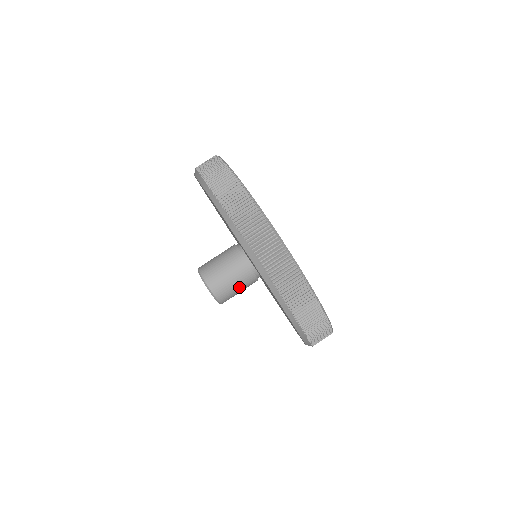
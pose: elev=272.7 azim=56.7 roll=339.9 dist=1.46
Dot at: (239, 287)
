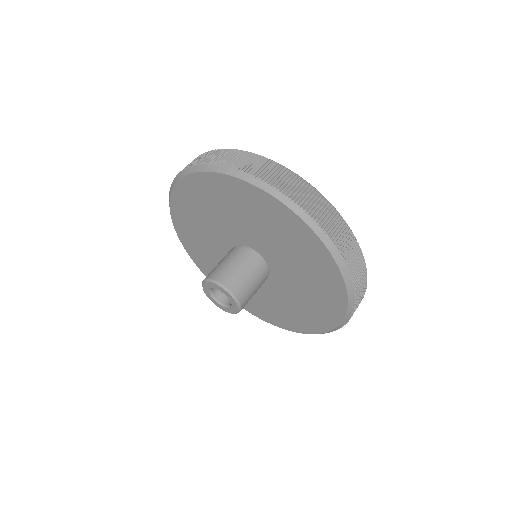
Dot at: (235, 264)
